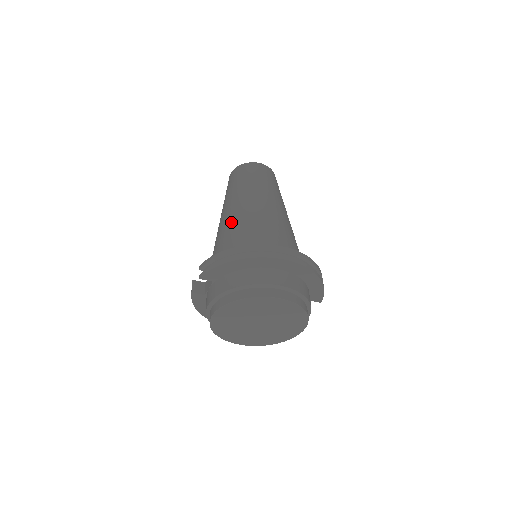
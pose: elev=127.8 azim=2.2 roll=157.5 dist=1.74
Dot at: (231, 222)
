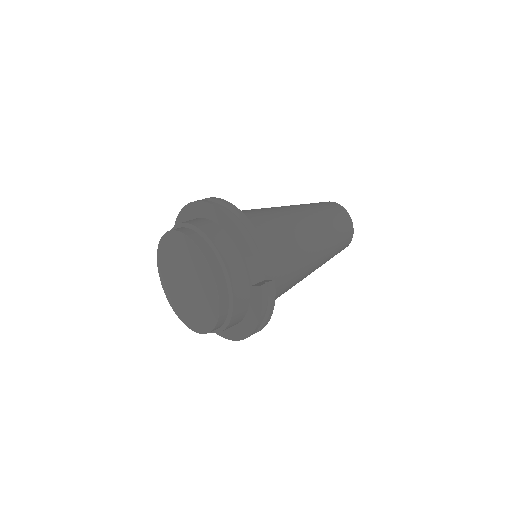
Dot at: occluded
